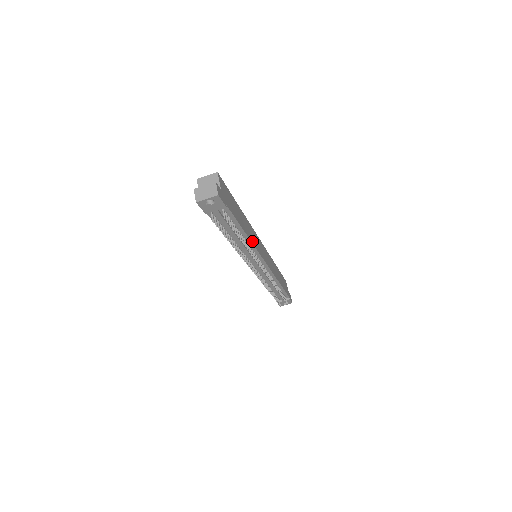
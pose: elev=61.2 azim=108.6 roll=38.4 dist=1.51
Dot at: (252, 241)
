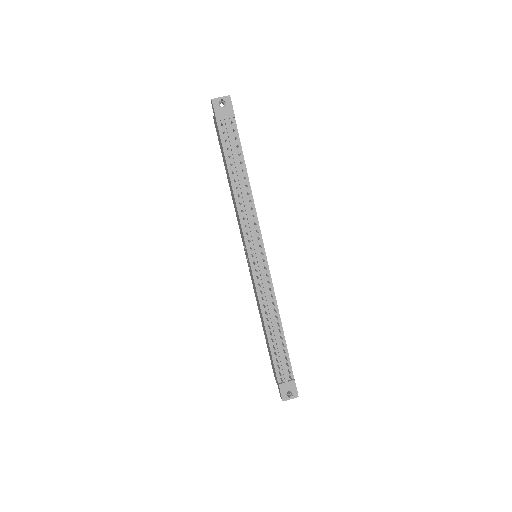
Dot at: (253, 202)
